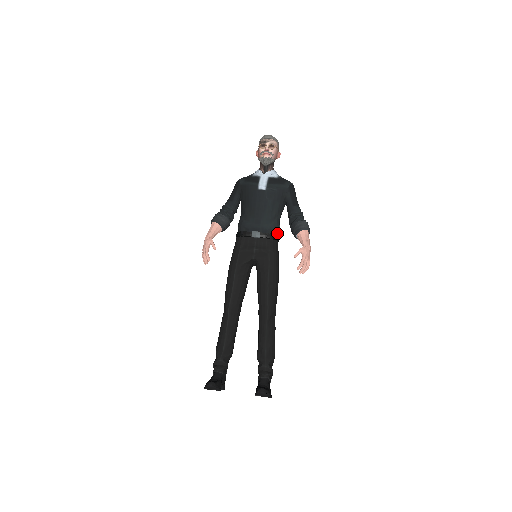
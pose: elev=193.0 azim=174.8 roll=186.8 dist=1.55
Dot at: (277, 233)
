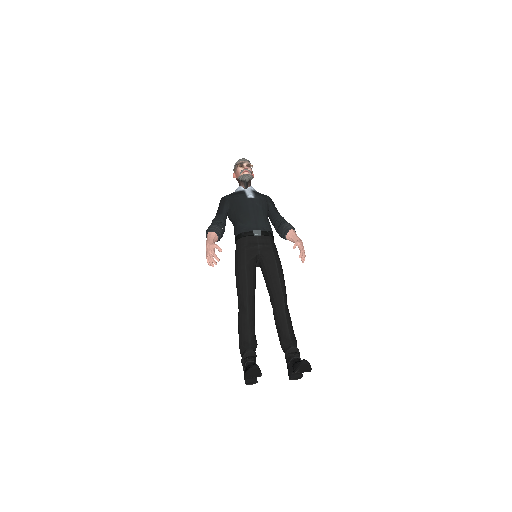
Dot at: (272, 233)
